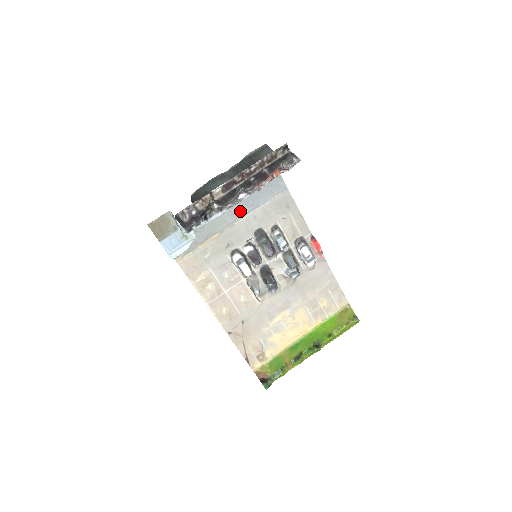
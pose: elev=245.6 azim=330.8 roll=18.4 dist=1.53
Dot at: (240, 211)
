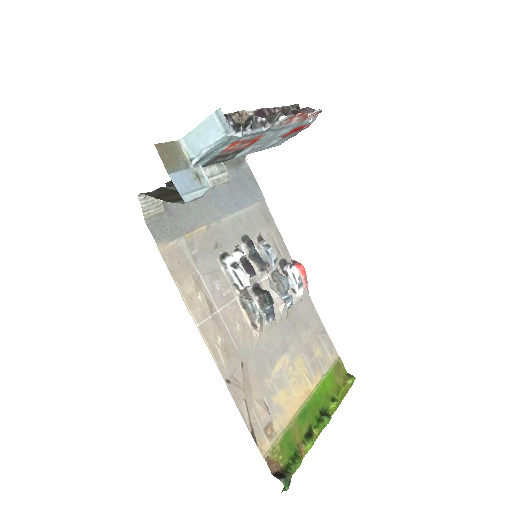
Dot at: (226, 207)
